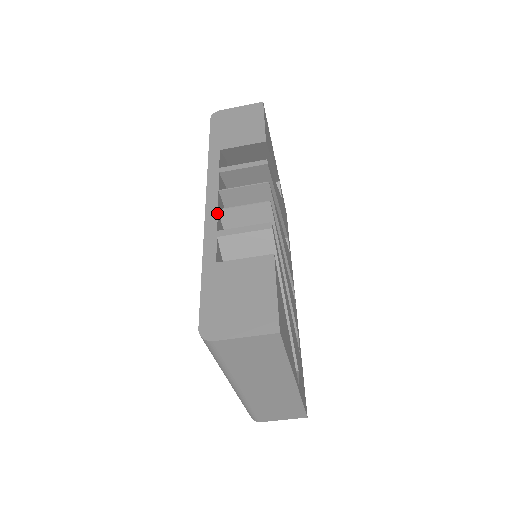
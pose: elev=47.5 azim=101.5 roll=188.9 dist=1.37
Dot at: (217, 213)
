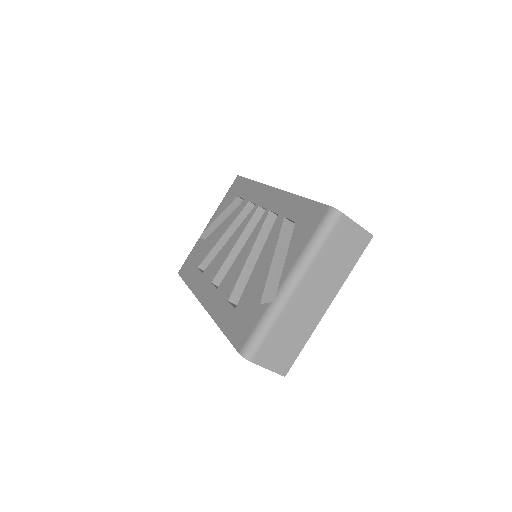
Dot at: occluded
